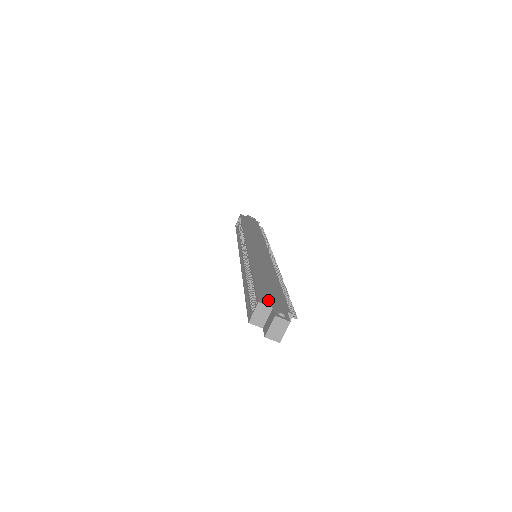
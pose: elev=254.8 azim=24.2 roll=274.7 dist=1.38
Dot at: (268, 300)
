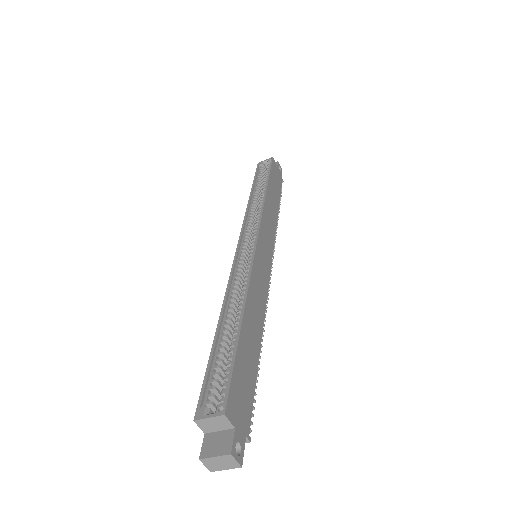
Dot at: (236, 405)
